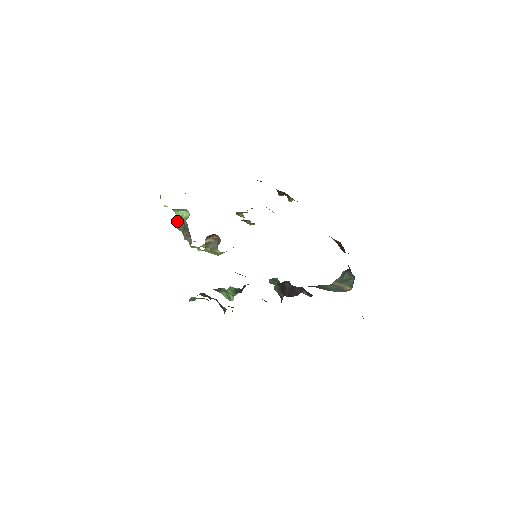
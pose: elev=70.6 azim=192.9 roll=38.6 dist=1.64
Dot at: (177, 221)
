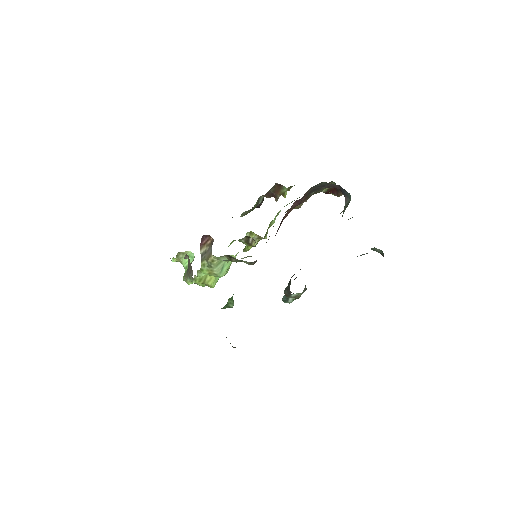
Dot at: occluded
